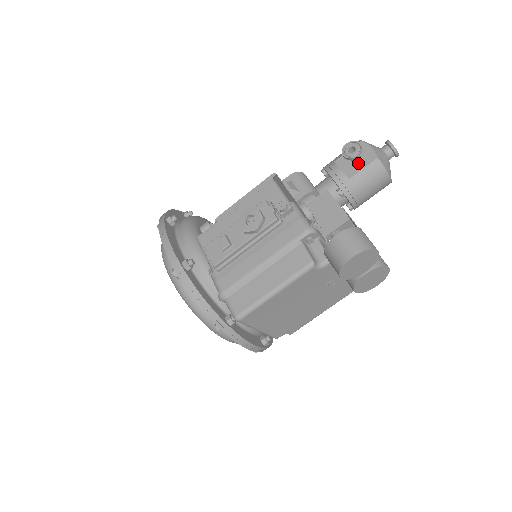
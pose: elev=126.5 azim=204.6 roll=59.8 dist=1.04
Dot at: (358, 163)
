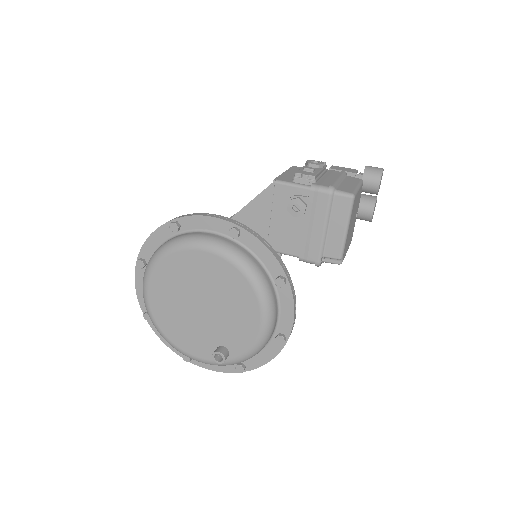
Dot at: occluded
